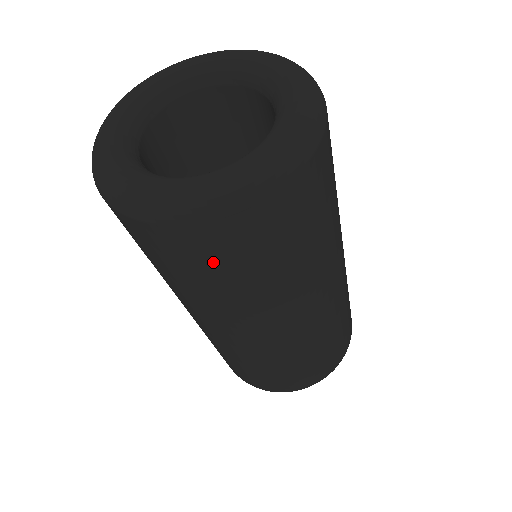
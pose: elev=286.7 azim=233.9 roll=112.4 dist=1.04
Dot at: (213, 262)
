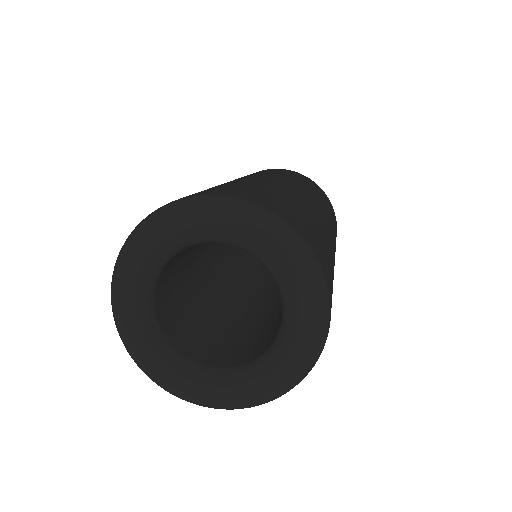
Dot at: occluded
